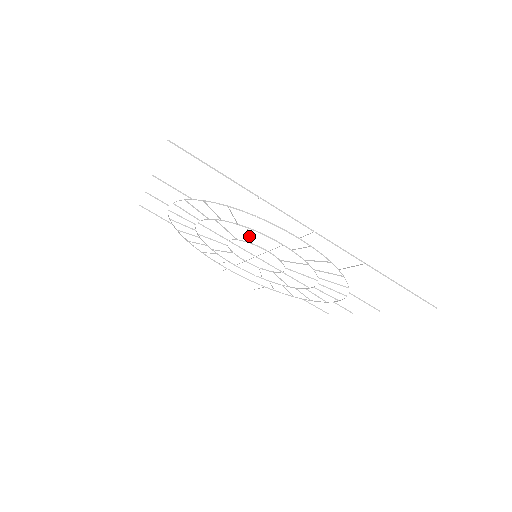
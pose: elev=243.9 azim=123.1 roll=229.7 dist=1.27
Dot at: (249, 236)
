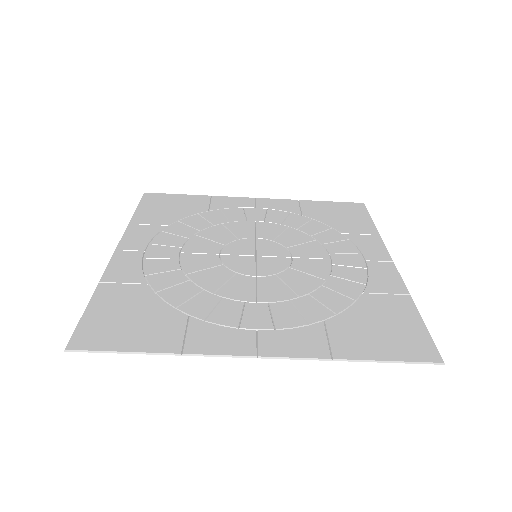
Dot at: (226, 282)
